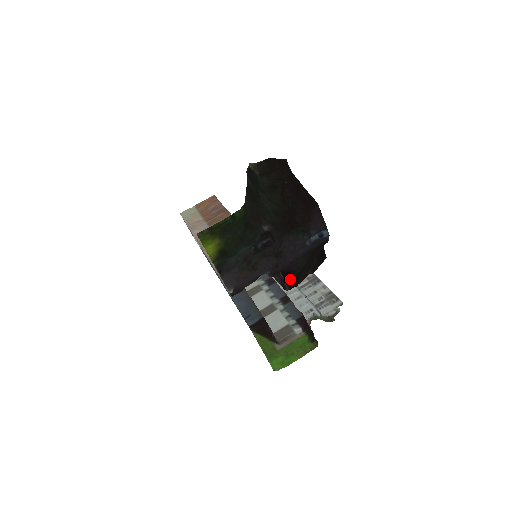
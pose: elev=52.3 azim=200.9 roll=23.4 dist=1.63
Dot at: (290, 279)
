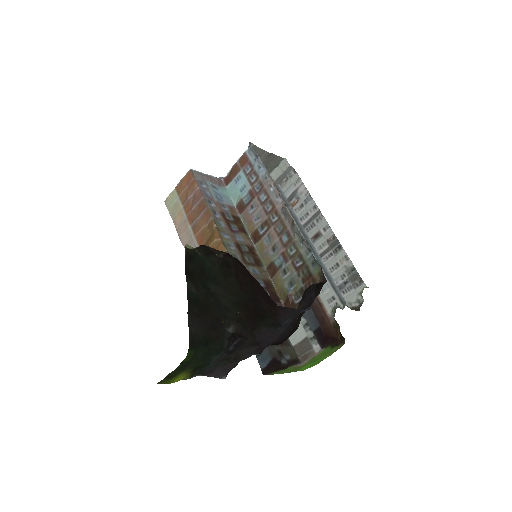
Dot at: (283, 341)
